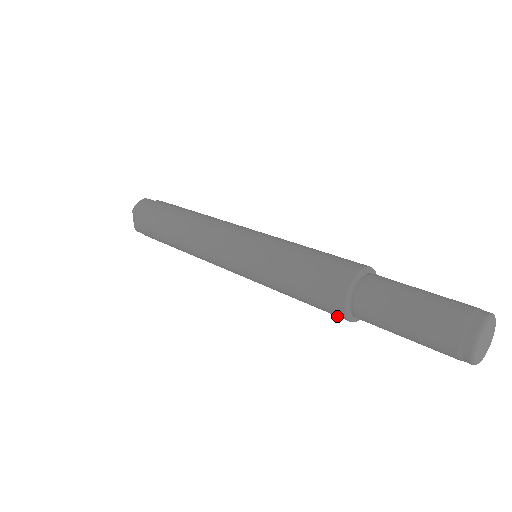
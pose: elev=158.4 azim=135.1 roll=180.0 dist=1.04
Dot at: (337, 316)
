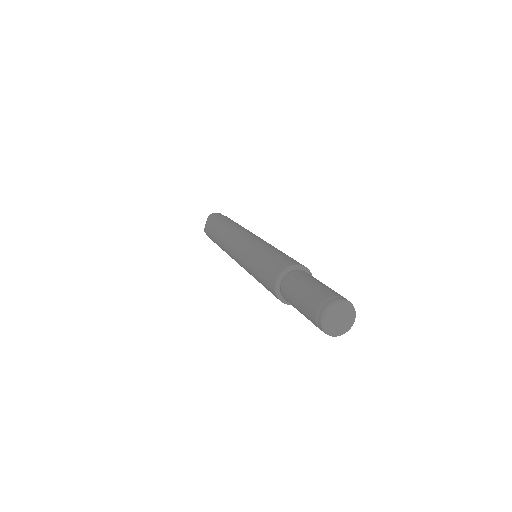
Dot at: (274, 294)
